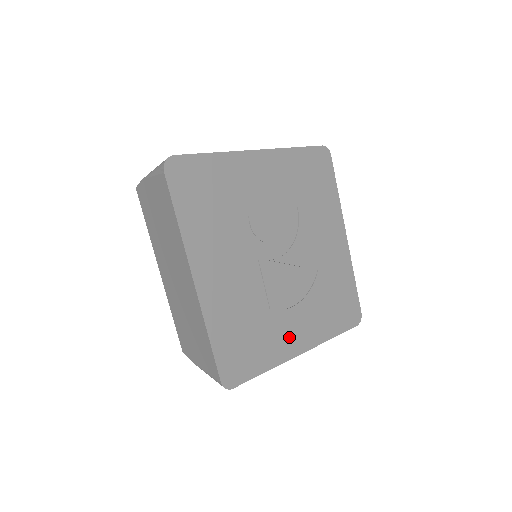
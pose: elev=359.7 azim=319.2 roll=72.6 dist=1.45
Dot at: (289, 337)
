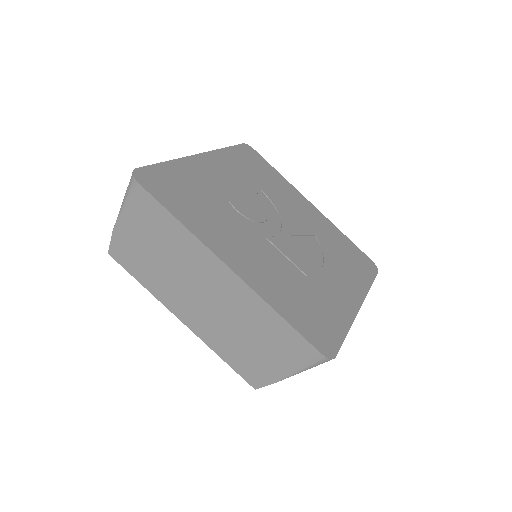
Dot at: (340, 296)
